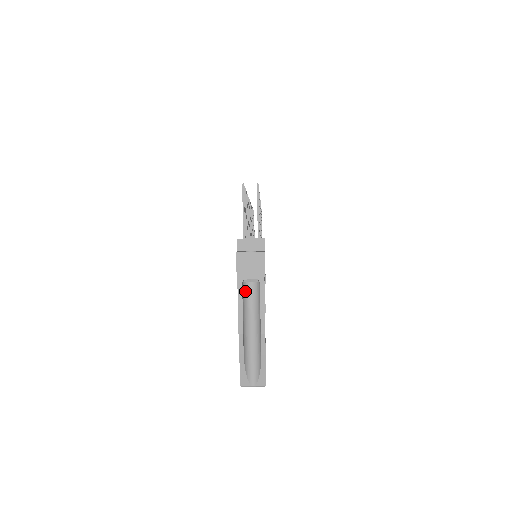
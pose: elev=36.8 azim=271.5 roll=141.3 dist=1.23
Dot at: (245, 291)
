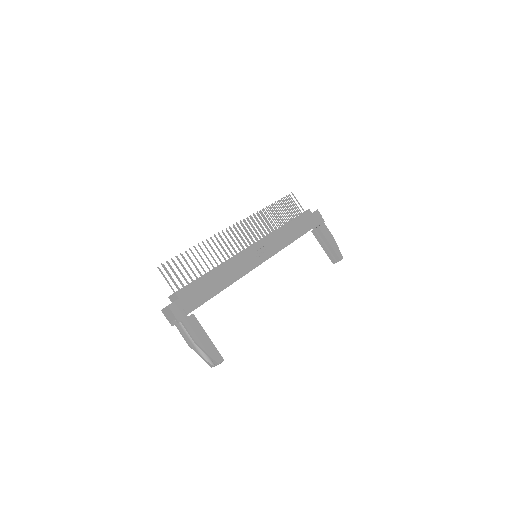
Dot at: occluded
